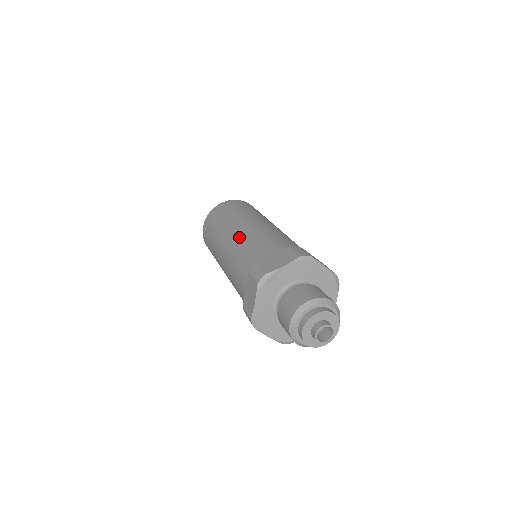
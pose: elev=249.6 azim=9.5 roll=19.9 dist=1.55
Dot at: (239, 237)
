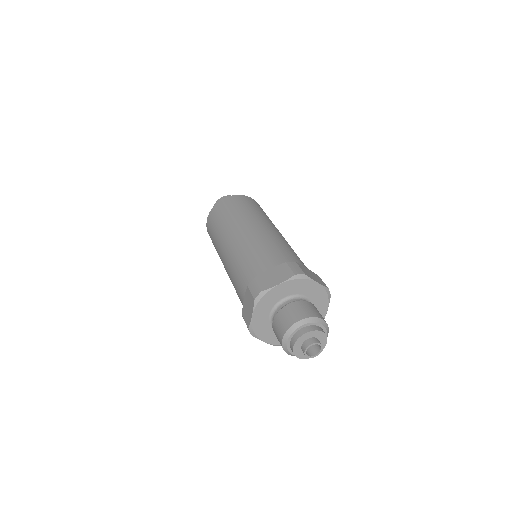
Dot at: occluded
